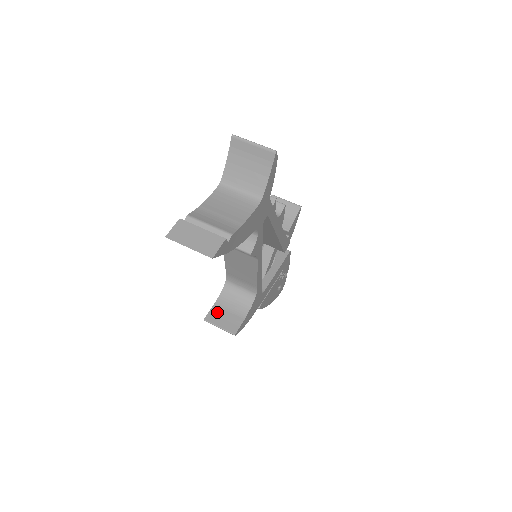
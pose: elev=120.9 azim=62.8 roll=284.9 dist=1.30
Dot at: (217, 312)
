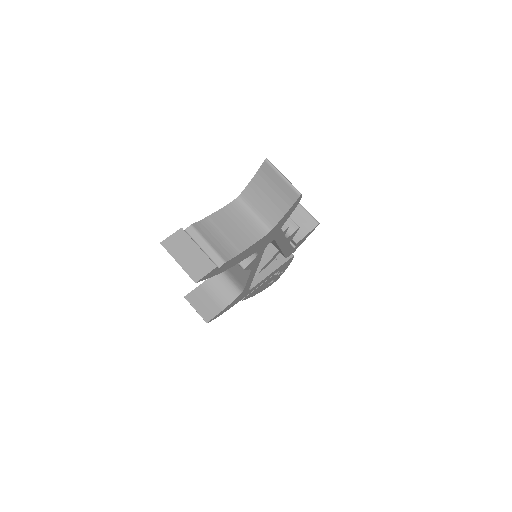
Dot at: (199, 294)
